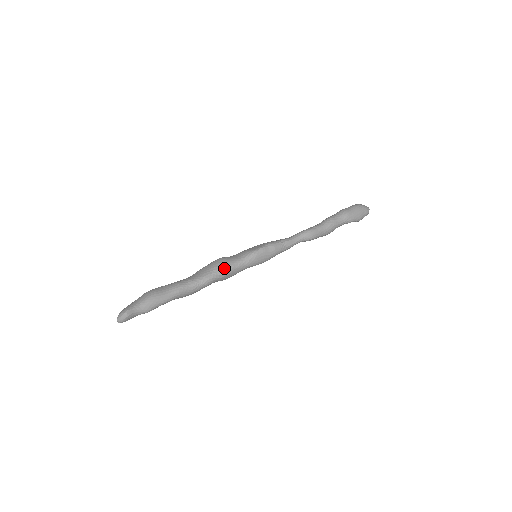
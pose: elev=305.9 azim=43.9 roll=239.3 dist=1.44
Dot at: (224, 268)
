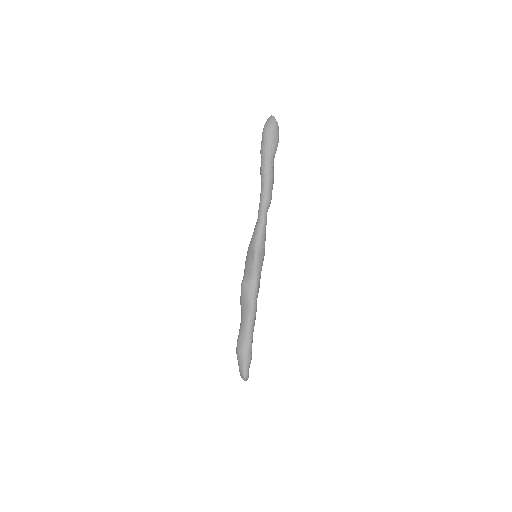
Dot at: (253, 292)
